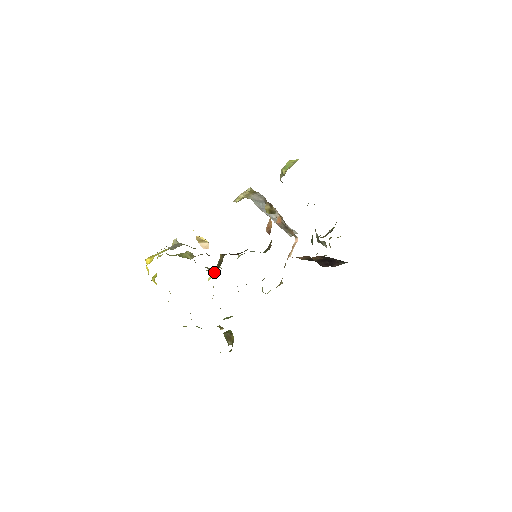
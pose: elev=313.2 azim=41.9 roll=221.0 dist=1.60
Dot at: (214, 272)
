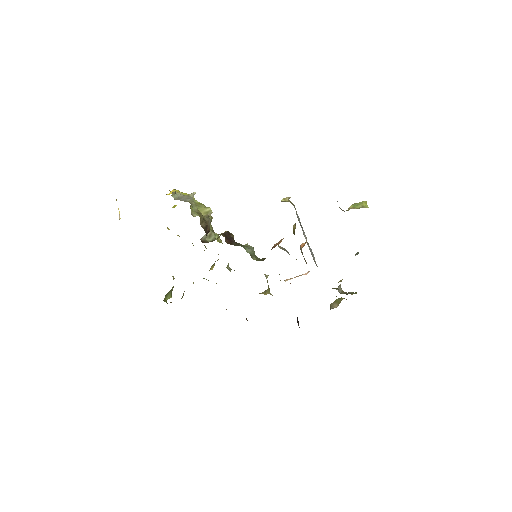
Dot at: (212, 240)
